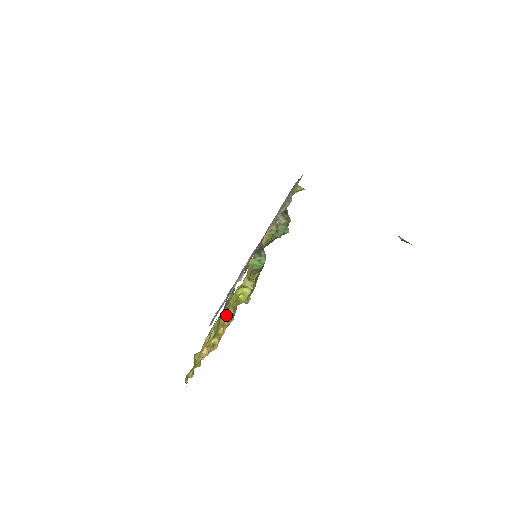
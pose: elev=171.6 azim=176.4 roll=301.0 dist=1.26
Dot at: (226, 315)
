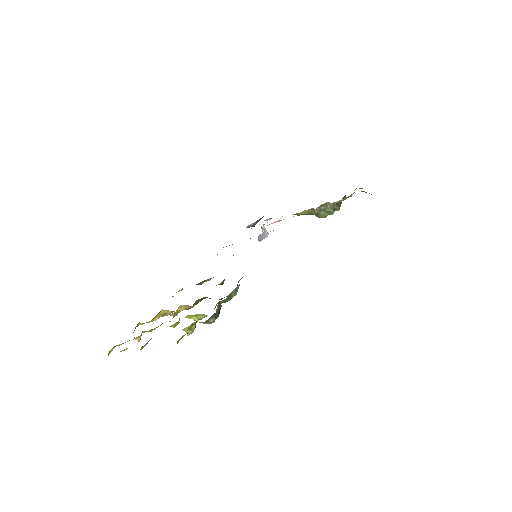
Dot at: occluded
